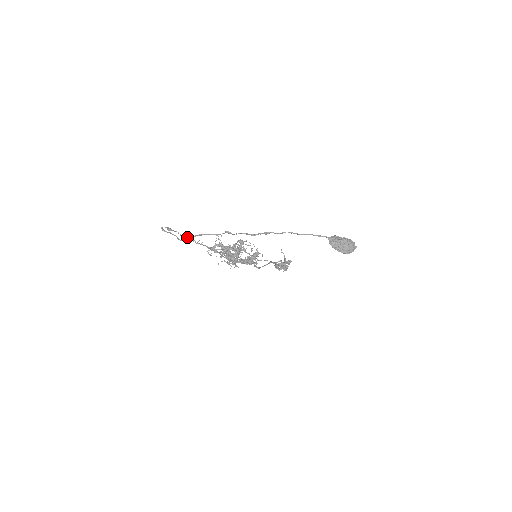
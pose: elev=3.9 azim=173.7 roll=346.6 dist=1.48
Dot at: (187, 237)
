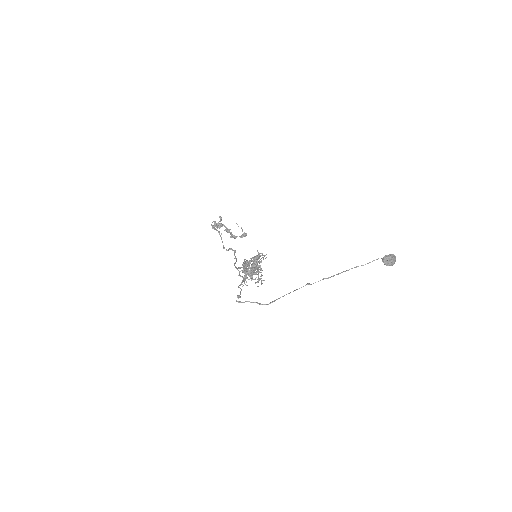
Dot at: occluded
